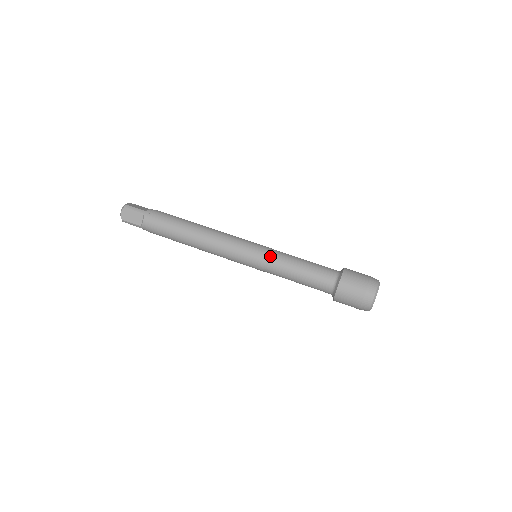
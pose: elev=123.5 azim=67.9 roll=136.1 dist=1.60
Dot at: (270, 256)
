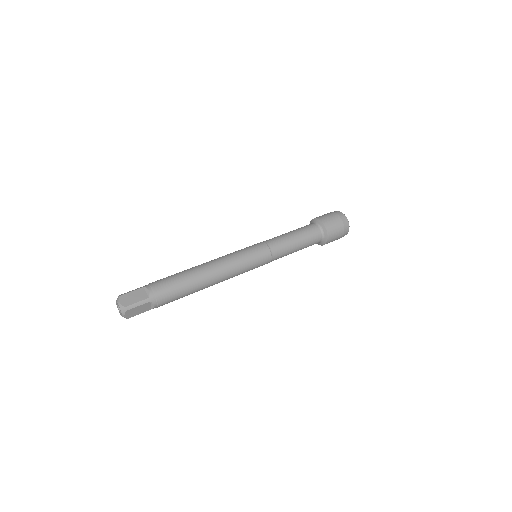
Dot at: (274, 253)
